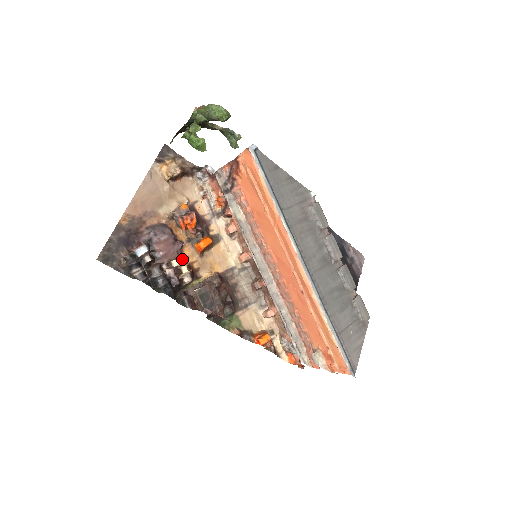
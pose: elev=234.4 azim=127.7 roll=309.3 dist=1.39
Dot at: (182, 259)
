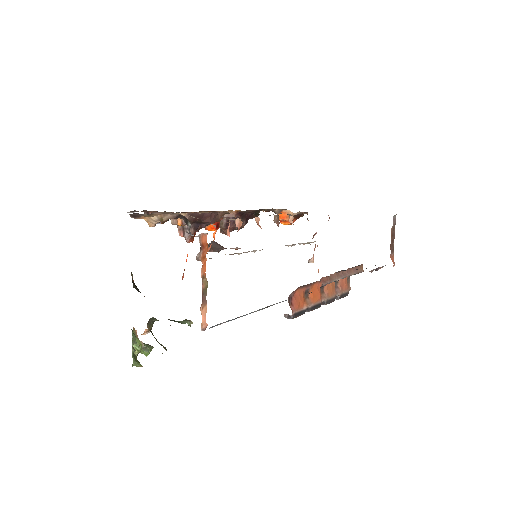
Dot at: occluded
